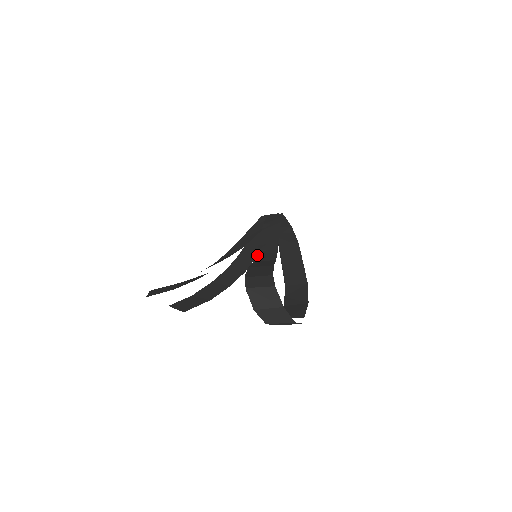
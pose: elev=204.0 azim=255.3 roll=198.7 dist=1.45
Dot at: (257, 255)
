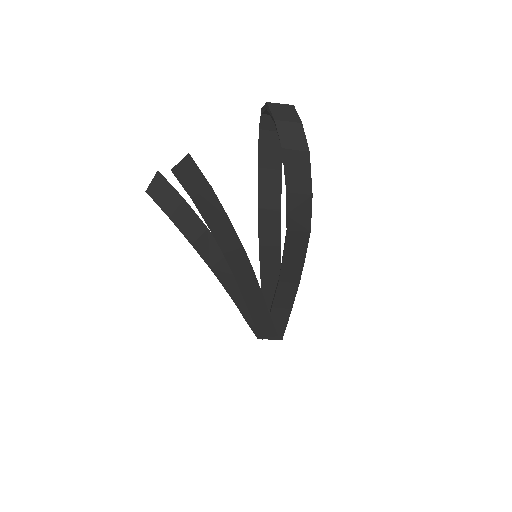
Dot at: (261, 228)
